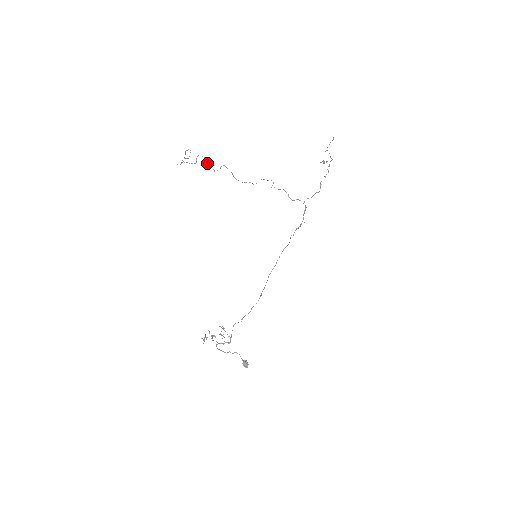
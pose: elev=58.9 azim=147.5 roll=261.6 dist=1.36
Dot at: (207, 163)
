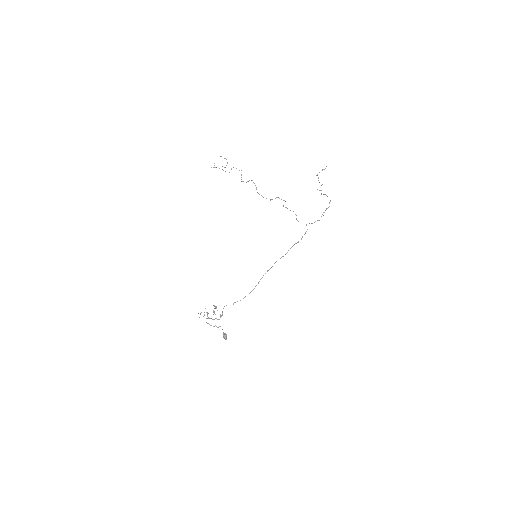
Dot at: occluded
